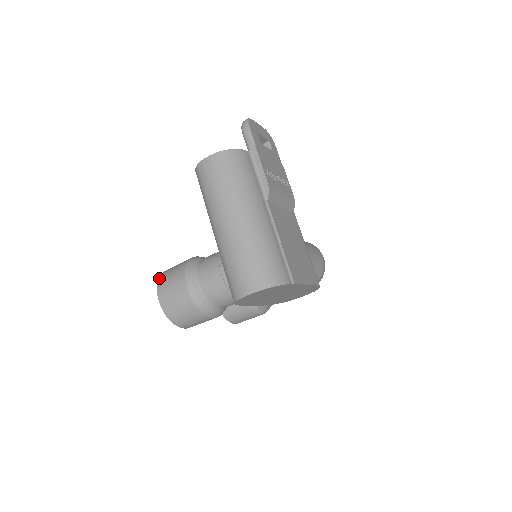
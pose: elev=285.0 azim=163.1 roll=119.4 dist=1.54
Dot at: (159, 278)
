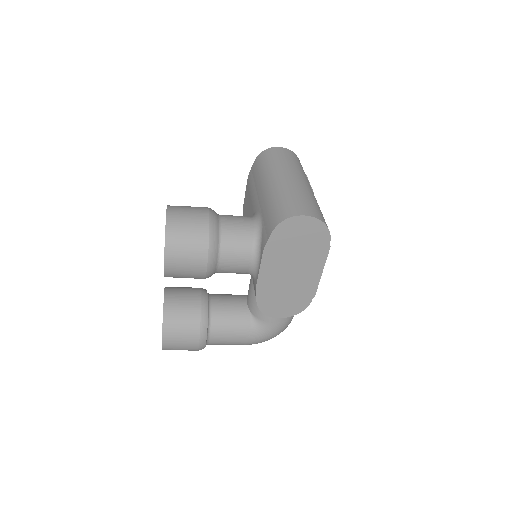
Dot at: (169, 205)
